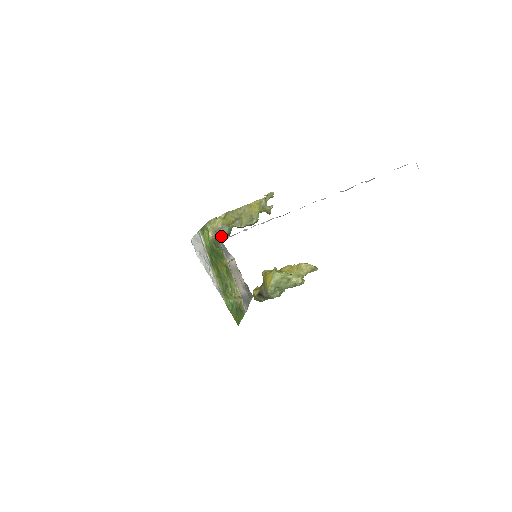
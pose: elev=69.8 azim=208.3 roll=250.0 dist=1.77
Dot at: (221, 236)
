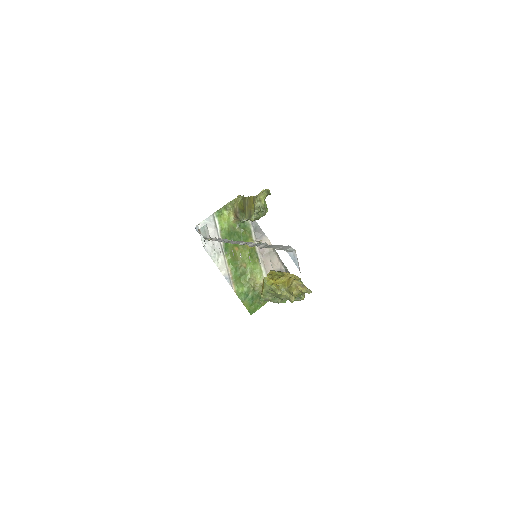
Dot at: (206, 235)
